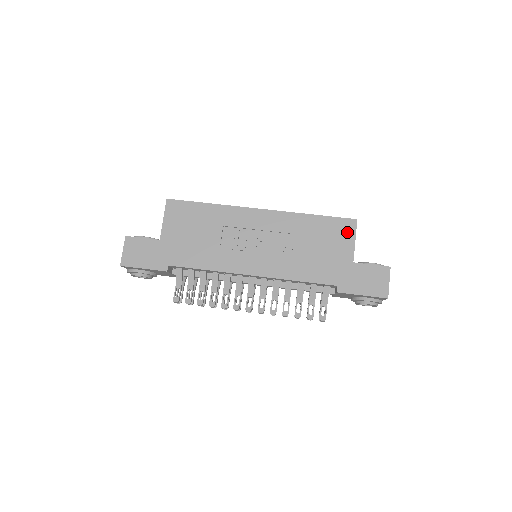
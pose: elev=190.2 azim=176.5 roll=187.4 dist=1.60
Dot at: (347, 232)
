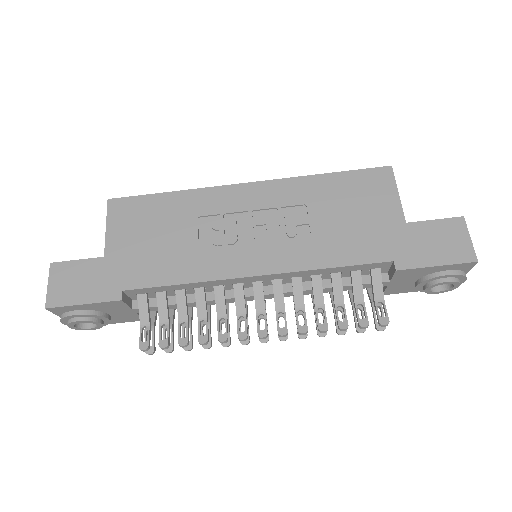
Dot at: (383, 185)
